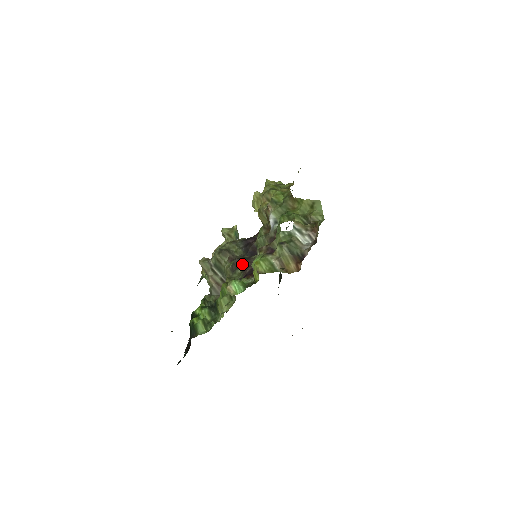
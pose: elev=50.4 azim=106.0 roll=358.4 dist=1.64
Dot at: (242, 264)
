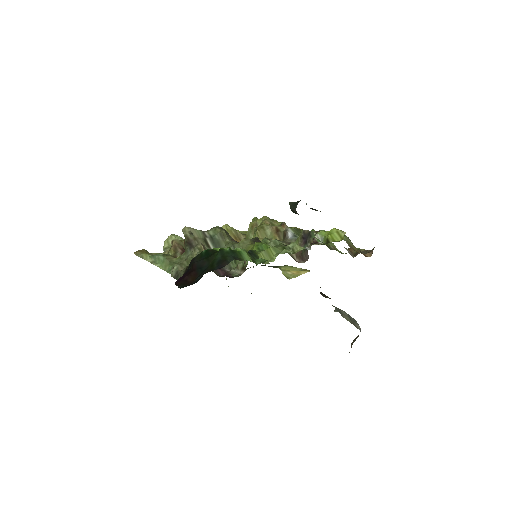
Dot at: occluded
